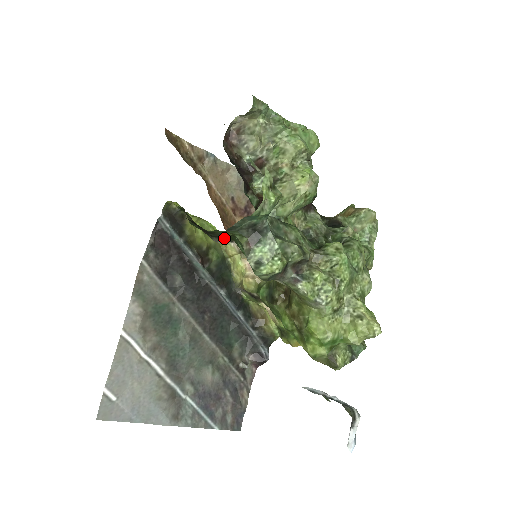
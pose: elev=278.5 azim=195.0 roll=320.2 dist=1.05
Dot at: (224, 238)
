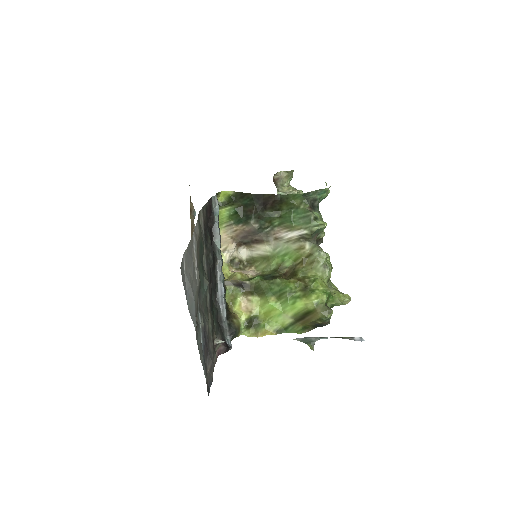
Dot at: (262, 222)
